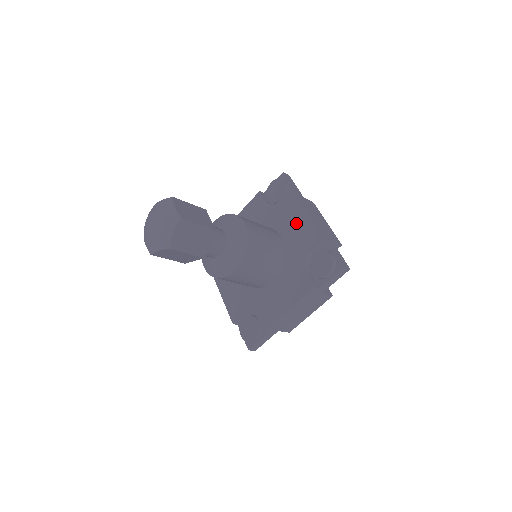
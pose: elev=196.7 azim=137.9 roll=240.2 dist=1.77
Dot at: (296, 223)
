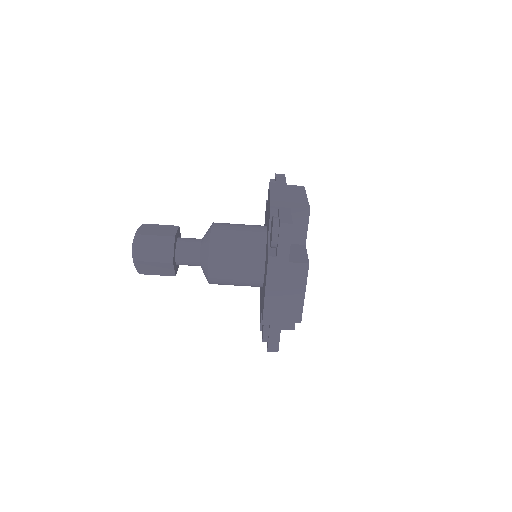
Dot at: (268, 208)
